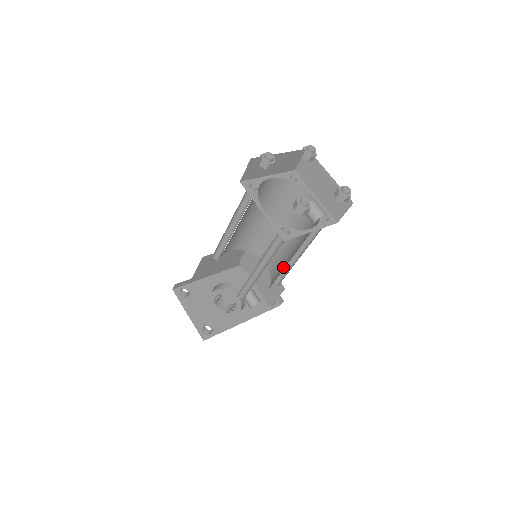
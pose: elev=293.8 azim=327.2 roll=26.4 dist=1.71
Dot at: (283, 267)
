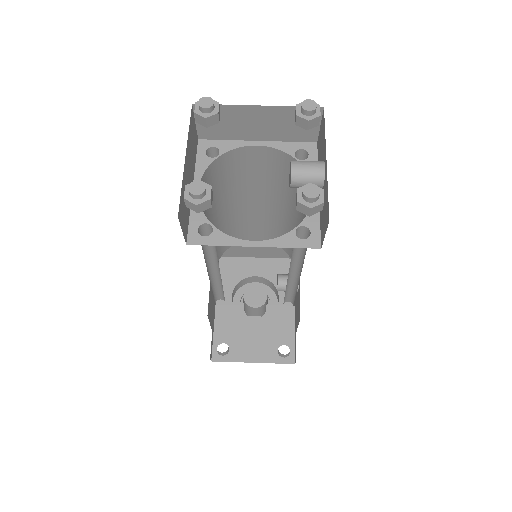
Dot at: occluded
